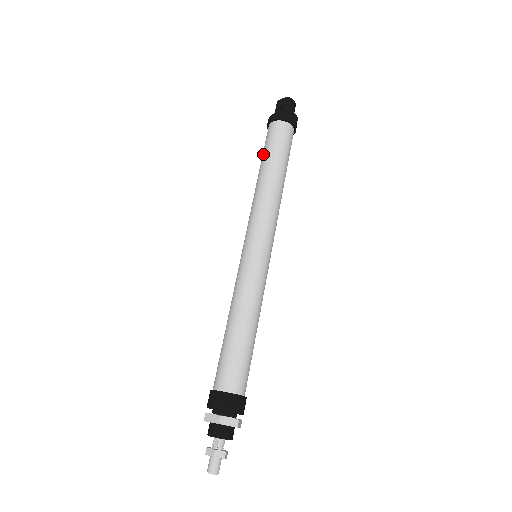
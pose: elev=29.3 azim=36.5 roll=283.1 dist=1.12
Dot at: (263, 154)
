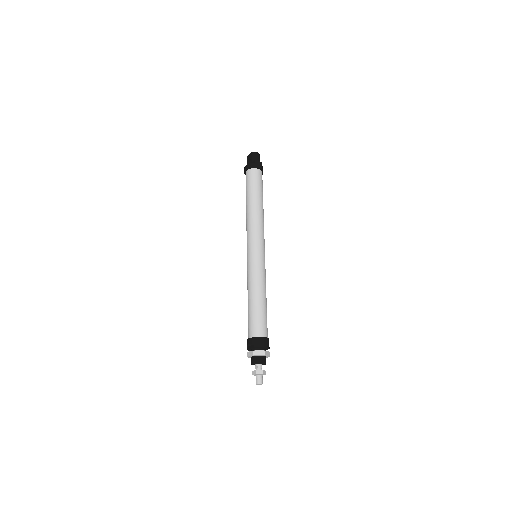
Dot at: (246, 193)
